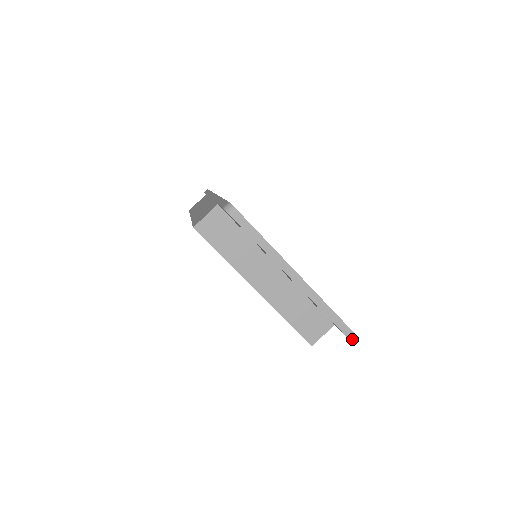
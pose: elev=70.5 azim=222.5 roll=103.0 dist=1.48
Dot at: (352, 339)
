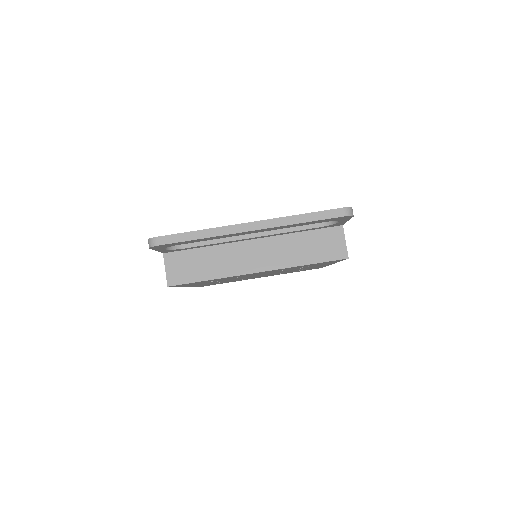
Dot at: (345, 214)
